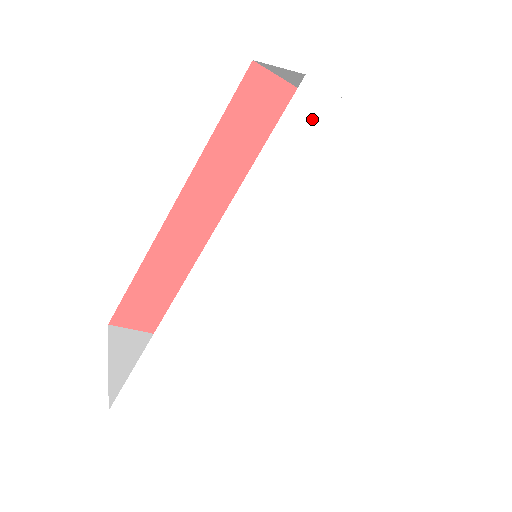
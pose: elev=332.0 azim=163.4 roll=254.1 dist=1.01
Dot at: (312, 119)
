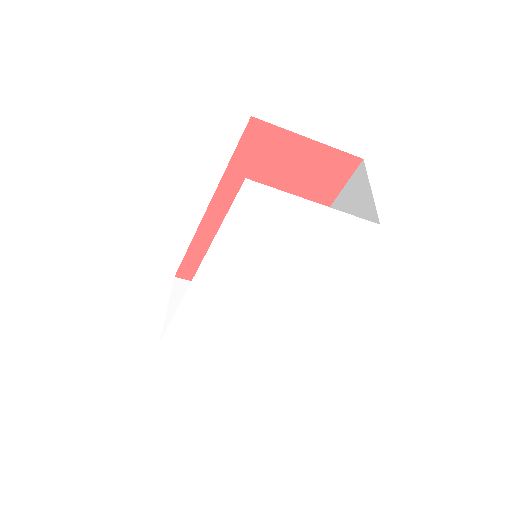
Dot at: (256, 201)
